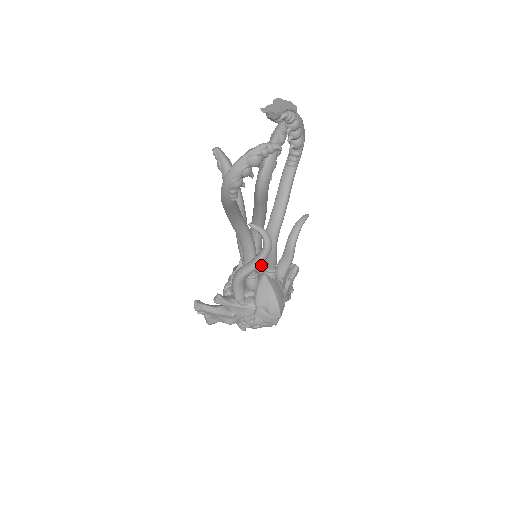
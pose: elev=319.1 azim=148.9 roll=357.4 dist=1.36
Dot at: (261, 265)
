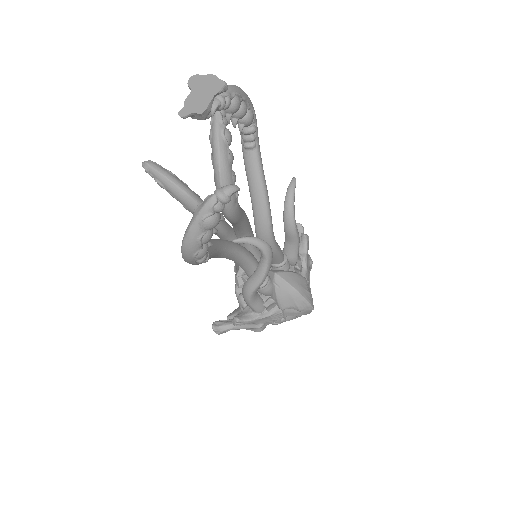
Dot at: occluded
